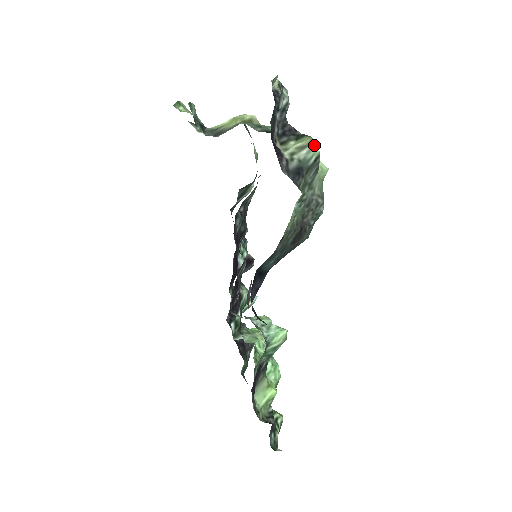
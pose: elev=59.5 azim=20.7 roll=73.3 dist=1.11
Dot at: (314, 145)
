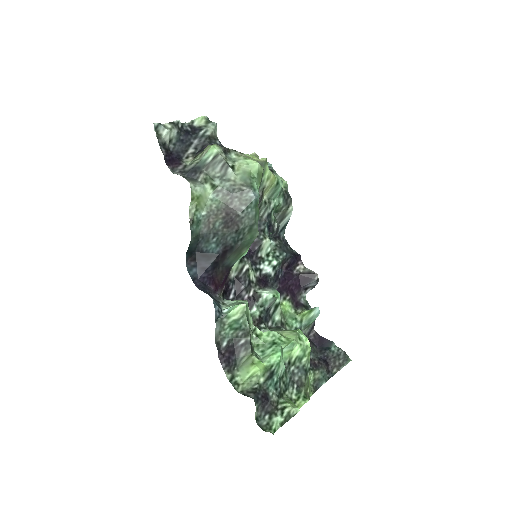
Dot at: (210, 148)
